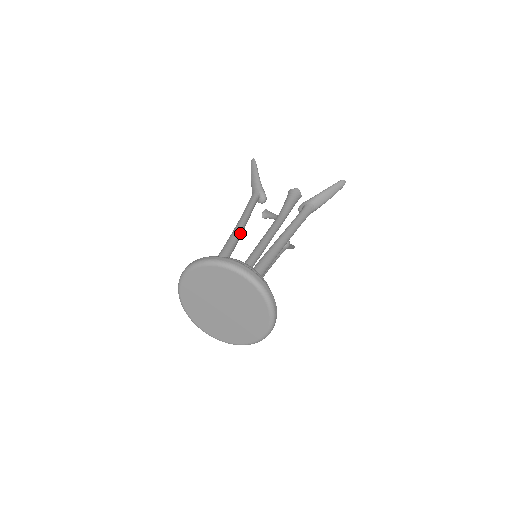
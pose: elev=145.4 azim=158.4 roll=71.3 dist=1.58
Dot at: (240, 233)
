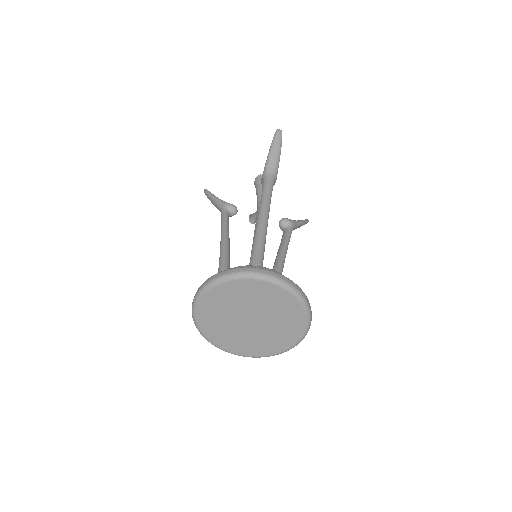
Dot at: (225, 251)
